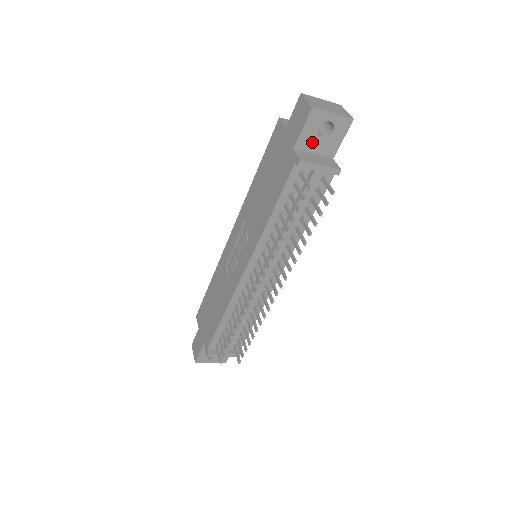
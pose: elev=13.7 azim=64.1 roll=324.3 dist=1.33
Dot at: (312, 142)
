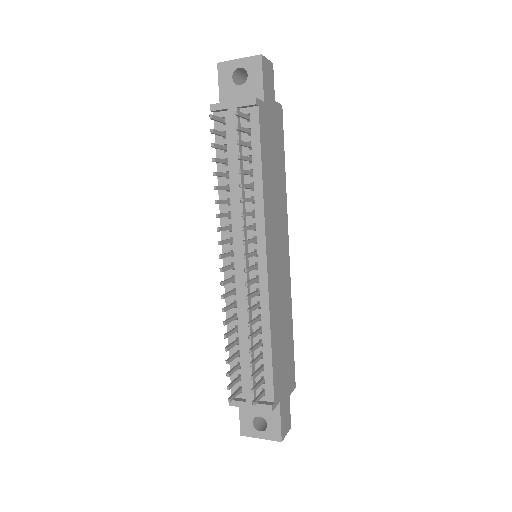
Dot at: (234, 94)
